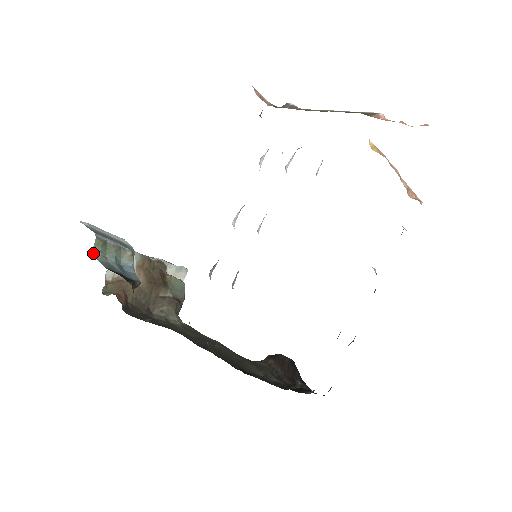
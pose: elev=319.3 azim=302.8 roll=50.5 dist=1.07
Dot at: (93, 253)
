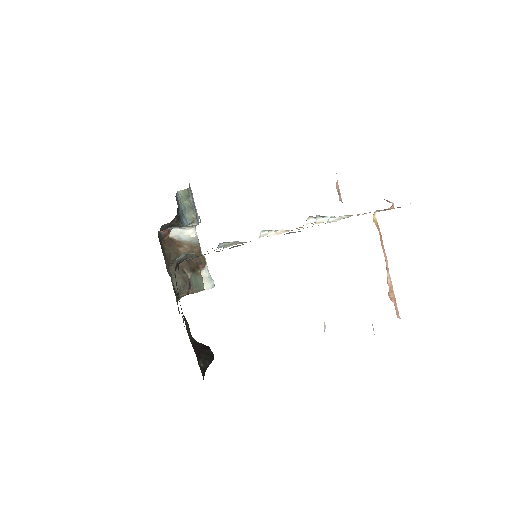
Dot at: (178, 193)
